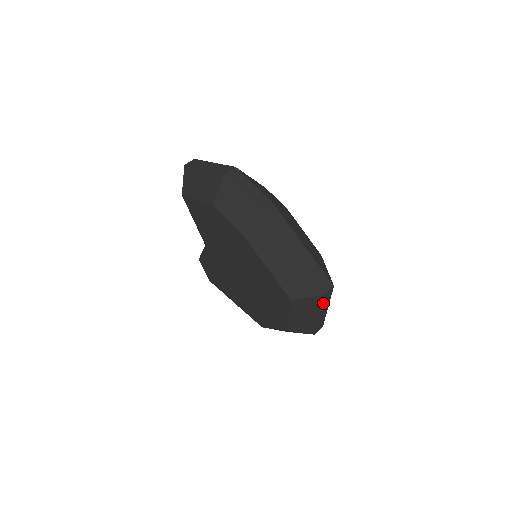
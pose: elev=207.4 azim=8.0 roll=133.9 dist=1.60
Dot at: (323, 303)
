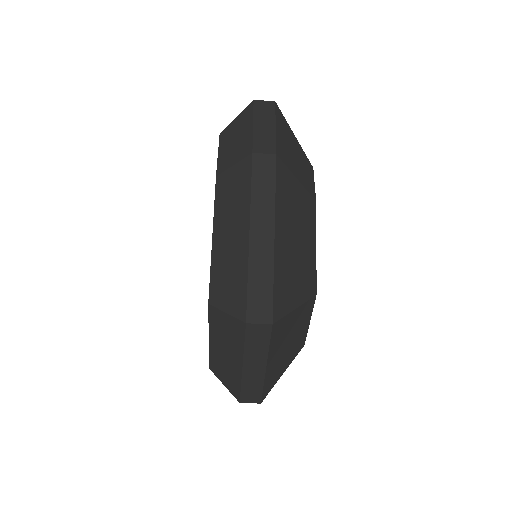
Dot at: (249, 343)
